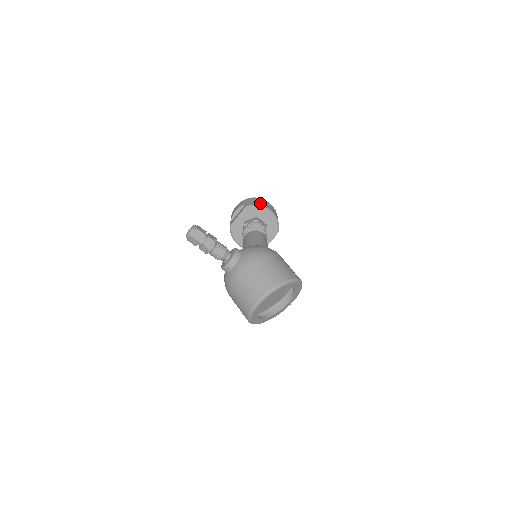
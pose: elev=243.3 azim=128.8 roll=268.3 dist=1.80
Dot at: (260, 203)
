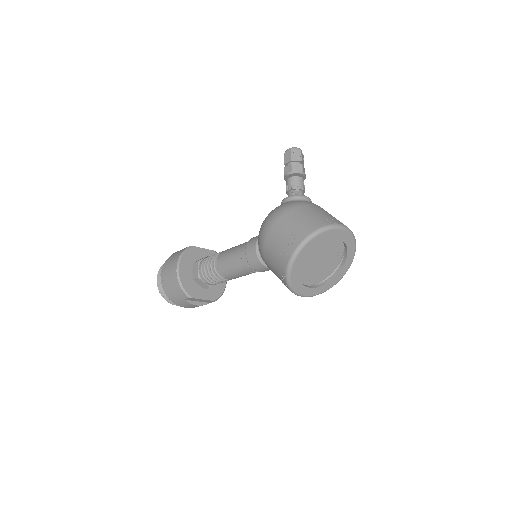
Dot at: occluded
